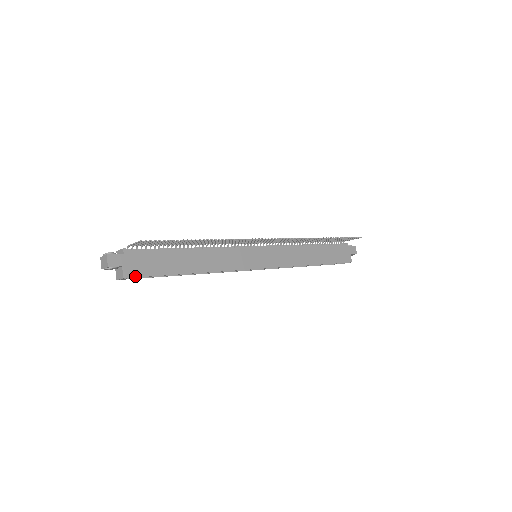
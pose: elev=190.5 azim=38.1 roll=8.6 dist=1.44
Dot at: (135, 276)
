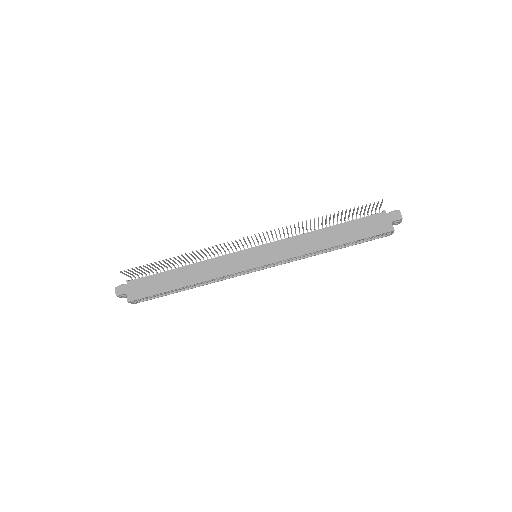
Dot at: (137, 299)
